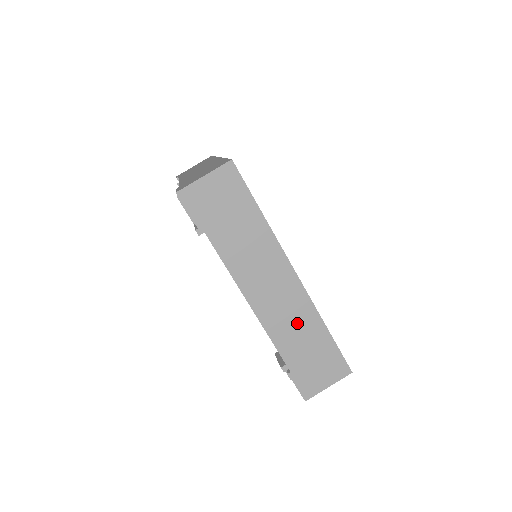
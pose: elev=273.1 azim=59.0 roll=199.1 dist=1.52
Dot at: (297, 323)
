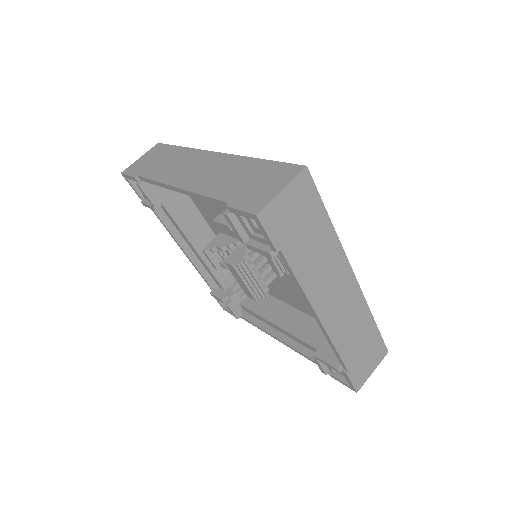
Dot at: (225, 173)
